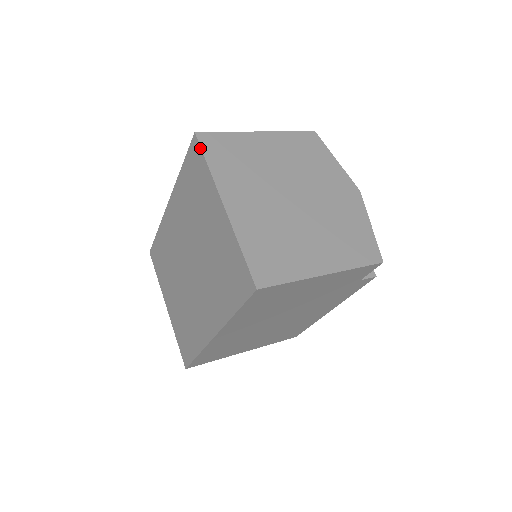
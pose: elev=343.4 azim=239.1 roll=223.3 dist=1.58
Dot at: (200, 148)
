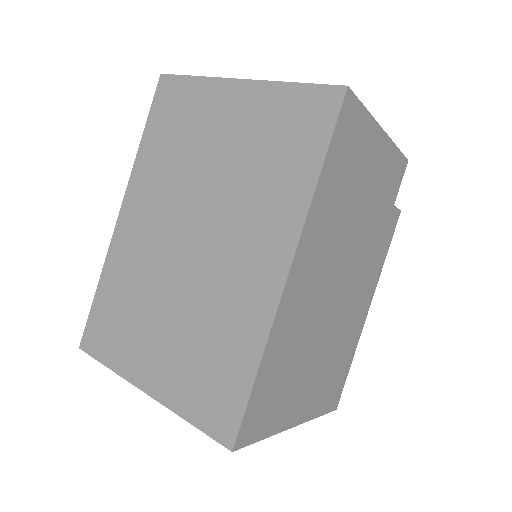
Dot at: (176, 76)
